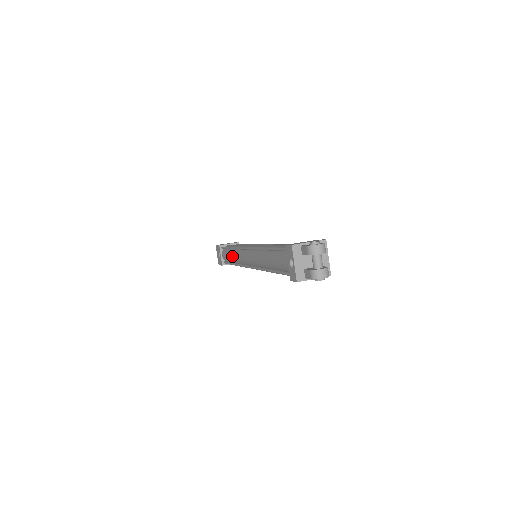
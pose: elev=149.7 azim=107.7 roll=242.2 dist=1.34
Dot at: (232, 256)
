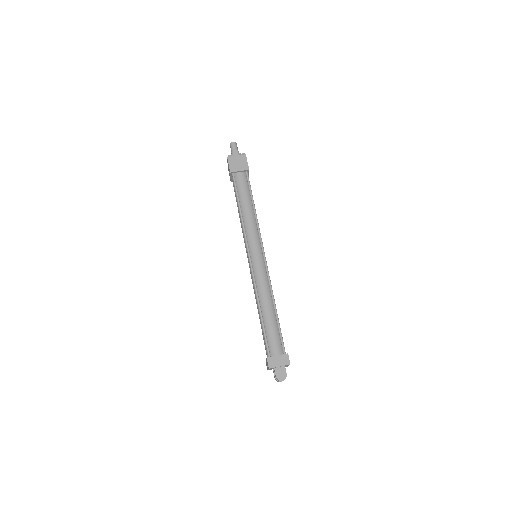
Dot at: occluded
